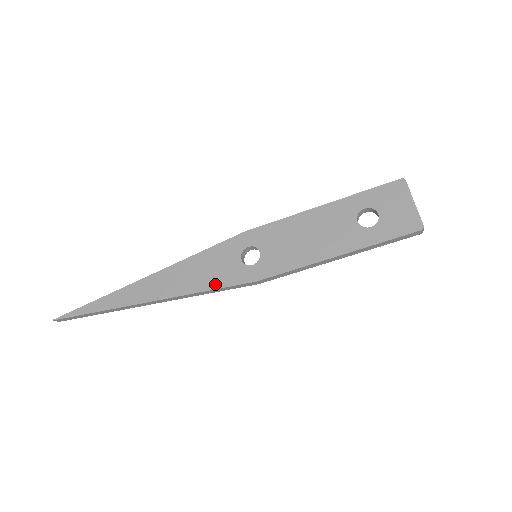
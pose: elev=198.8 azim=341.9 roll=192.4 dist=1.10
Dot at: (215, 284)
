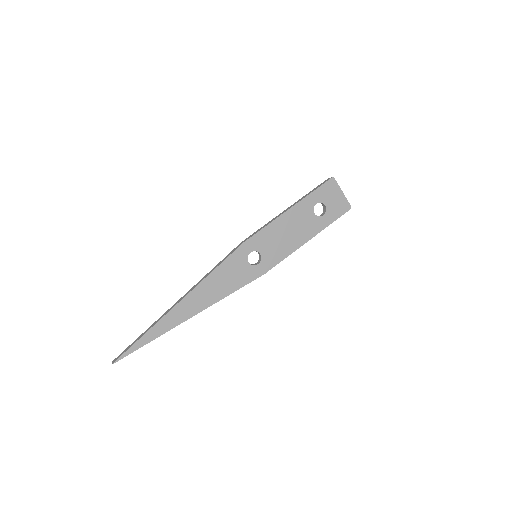
Dot at: (237, 286)
